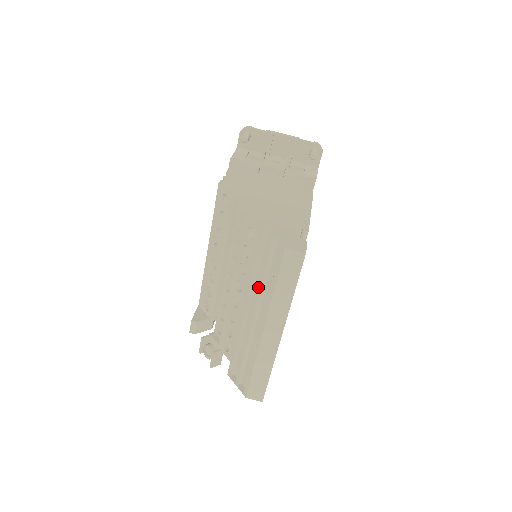
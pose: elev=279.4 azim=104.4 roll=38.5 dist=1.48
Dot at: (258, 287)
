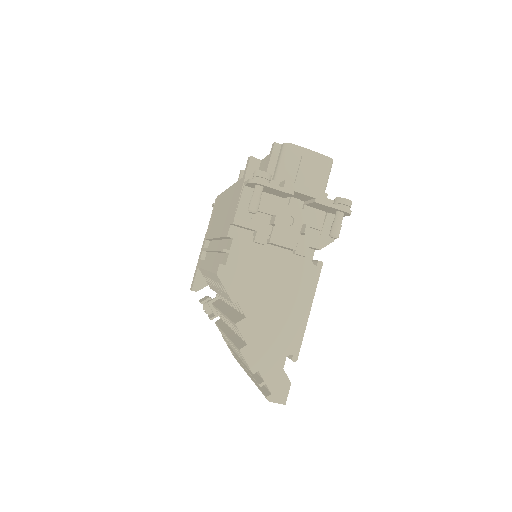
Dot at: occluded
